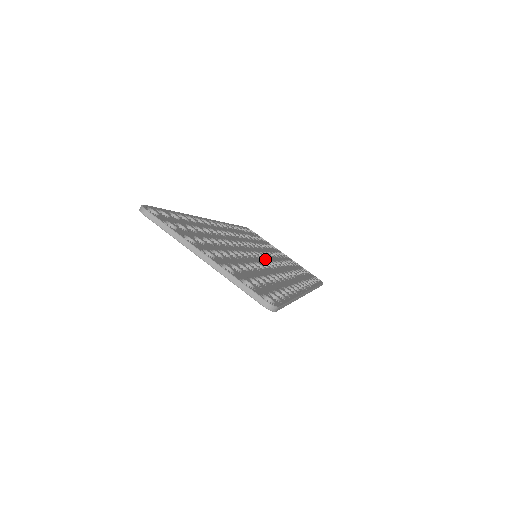
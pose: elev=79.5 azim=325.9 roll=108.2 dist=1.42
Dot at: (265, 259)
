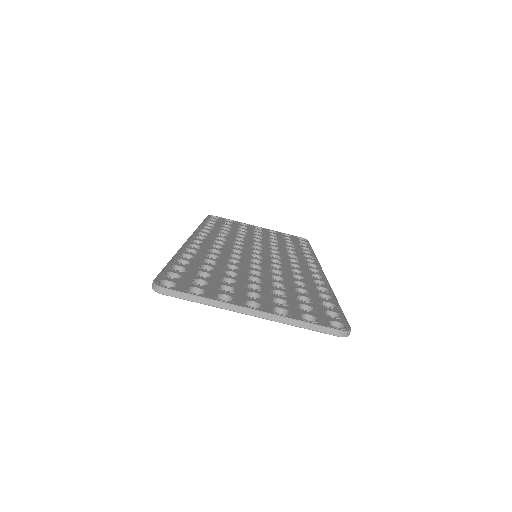
Dot at: (265, 255)
